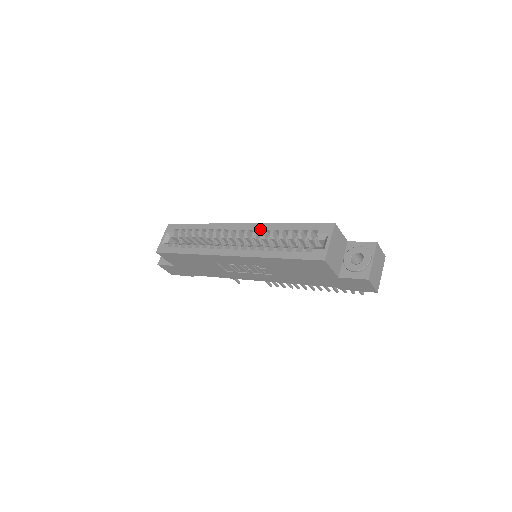
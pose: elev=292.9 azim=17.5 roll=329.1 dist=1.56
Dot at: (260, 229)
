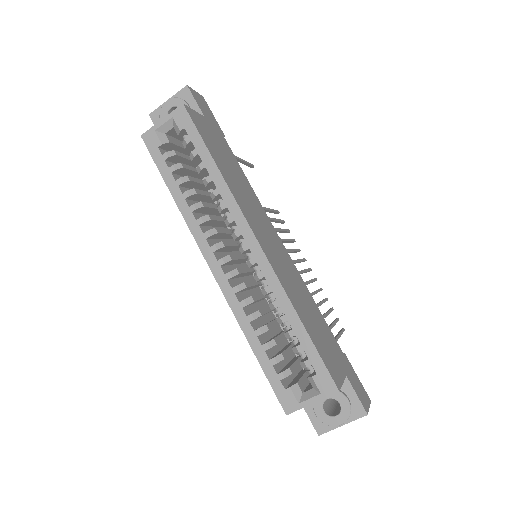
Dot at: (268, 282)
